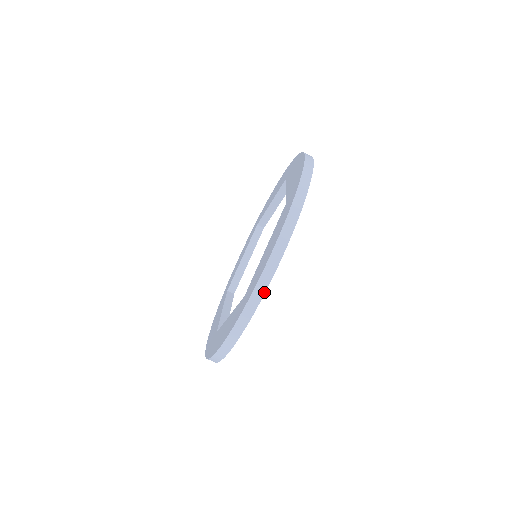
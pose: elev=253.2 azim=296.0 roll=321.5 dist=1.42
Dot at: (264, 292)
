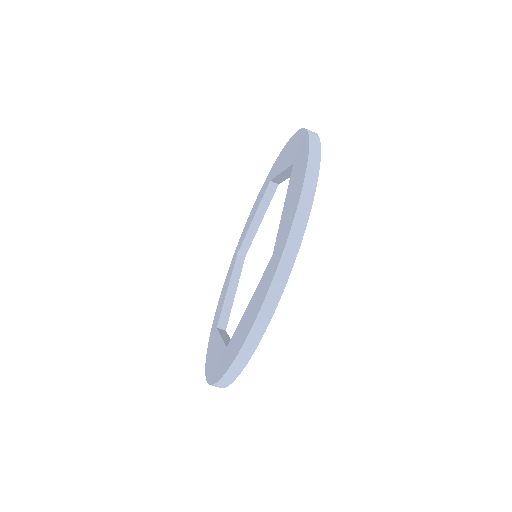
Dot at: (239, 373)
